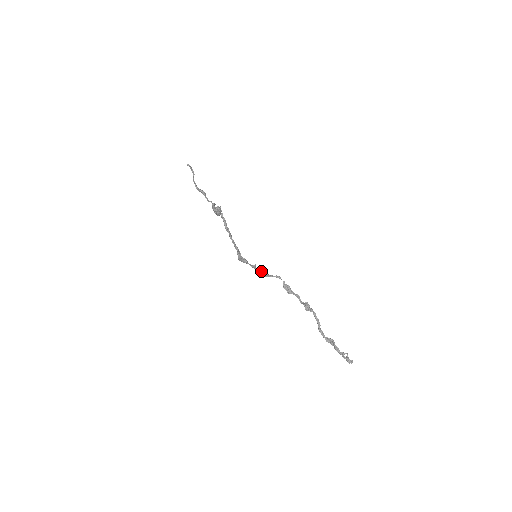
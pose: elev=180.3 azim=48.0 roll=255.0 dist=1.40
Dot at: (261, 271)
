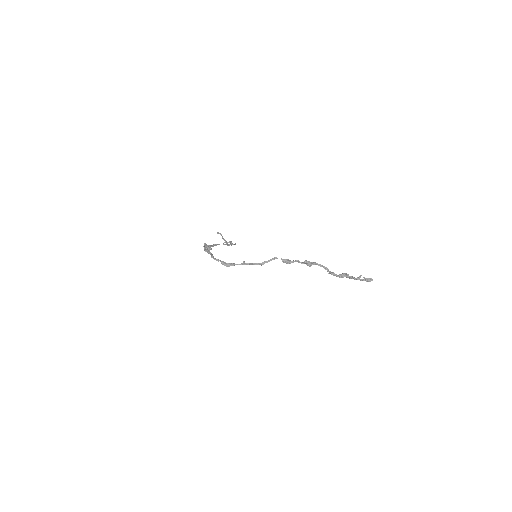
Dot at: (254, 263)
